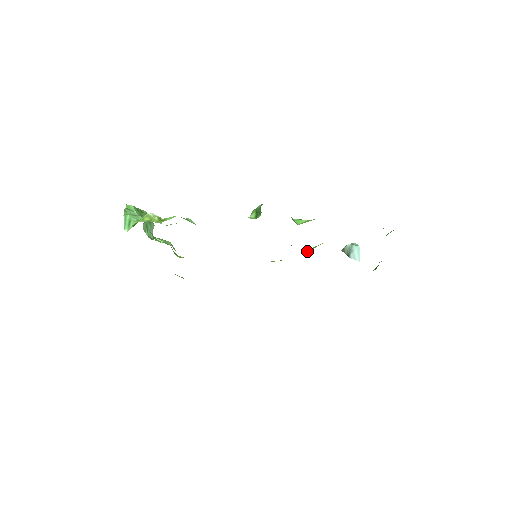
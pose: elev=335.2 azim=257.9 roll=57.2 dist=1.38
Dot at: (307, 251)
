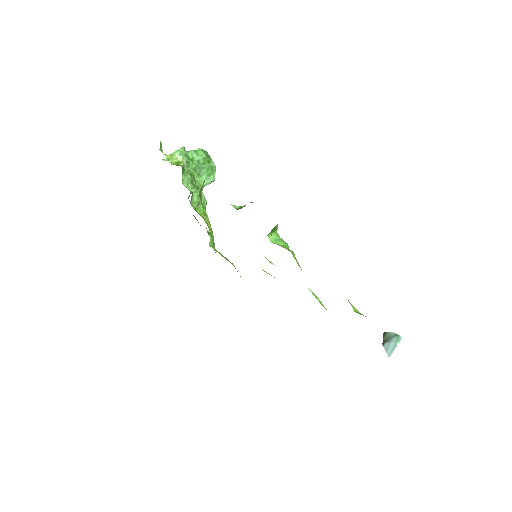
Dot at: occluded
